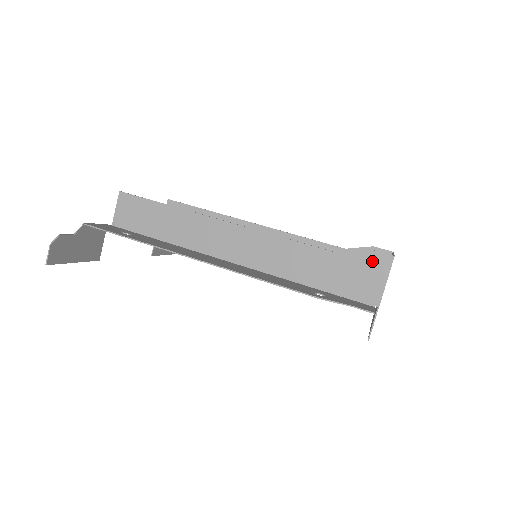
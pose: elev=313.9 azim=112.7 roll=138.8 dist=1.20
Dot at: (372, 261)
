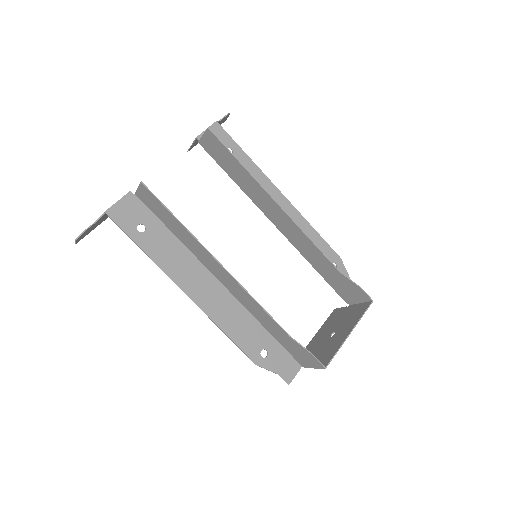
Dot at: (311, 358)
